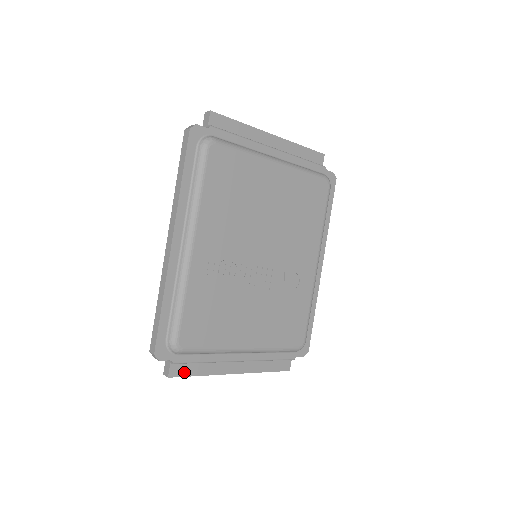
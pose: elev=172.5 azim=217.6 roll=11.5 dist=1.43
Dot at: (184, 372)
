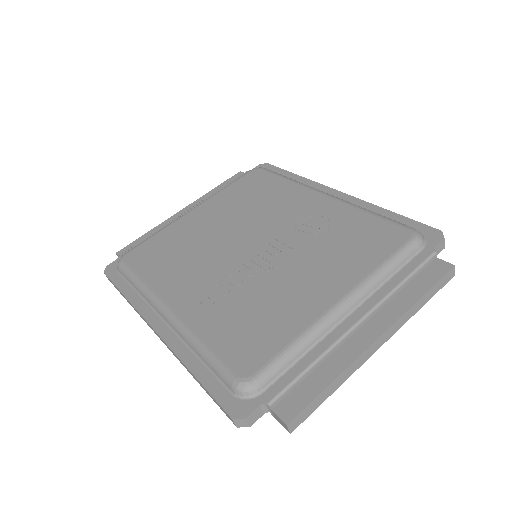
Dot at: (302, 401)
